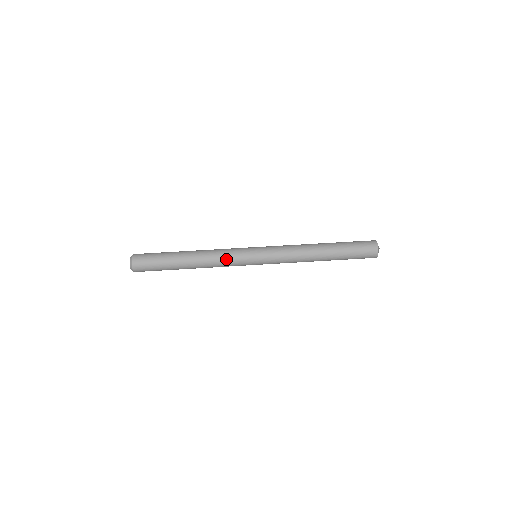
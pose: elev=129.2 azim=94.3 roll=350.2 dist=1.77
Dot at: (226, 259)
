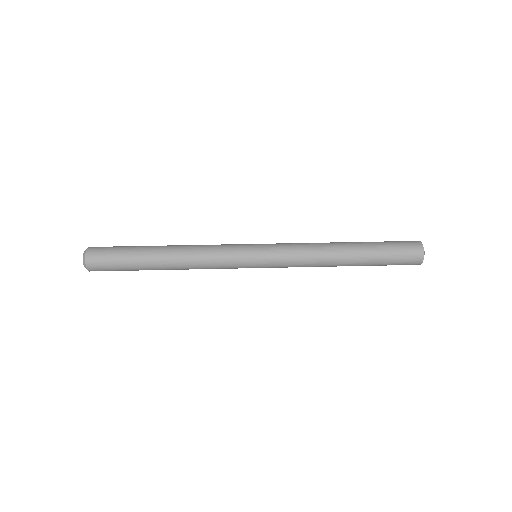
Dot at: (215, 262)
